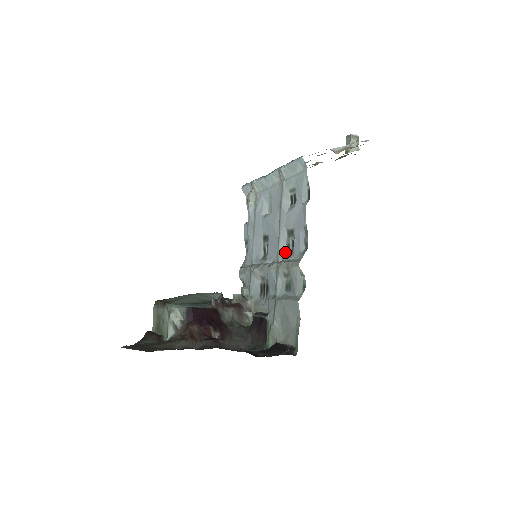
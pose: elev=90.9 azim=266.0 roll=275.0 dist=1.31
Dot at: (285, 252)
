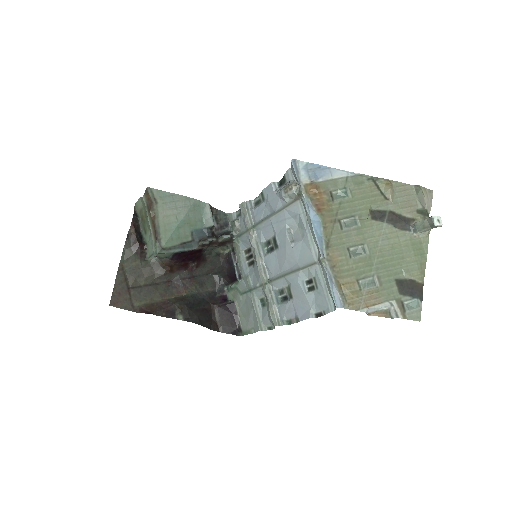
Dot at: (278, 288)
